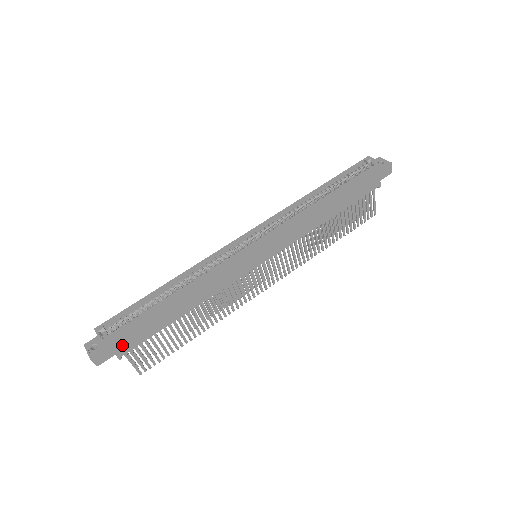
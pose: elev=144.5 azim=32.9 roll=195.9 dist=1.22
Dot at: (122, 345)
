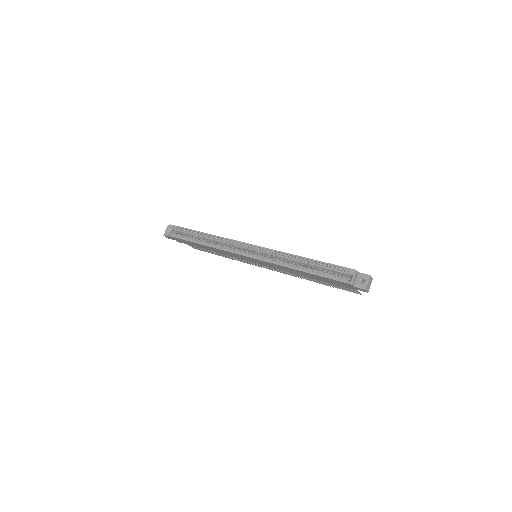
Dot at: (178, 240)
